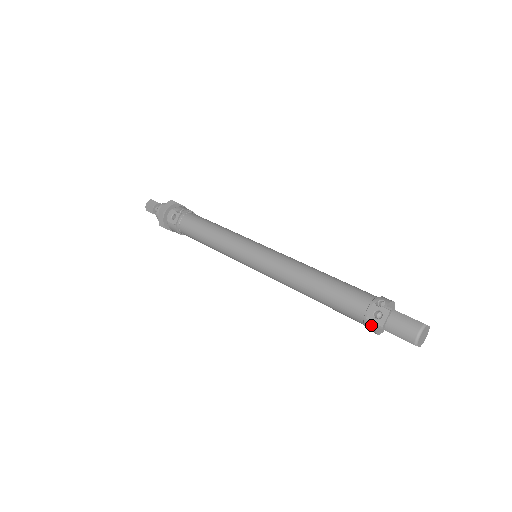
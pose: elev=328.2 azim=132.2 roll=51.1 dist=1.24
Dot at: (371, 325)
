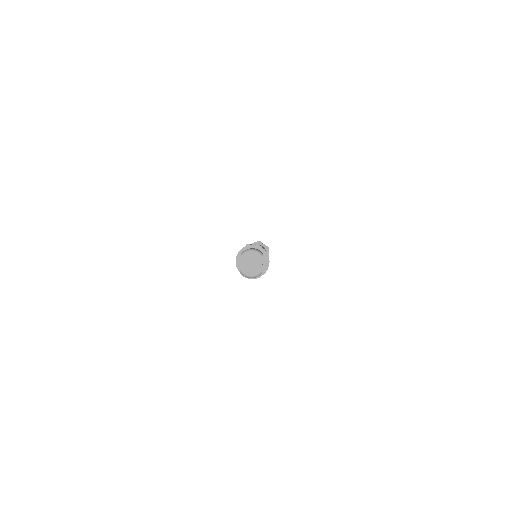
Dot at: occluded
